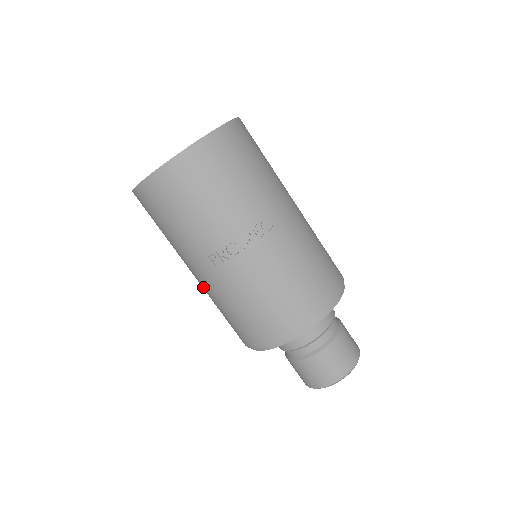
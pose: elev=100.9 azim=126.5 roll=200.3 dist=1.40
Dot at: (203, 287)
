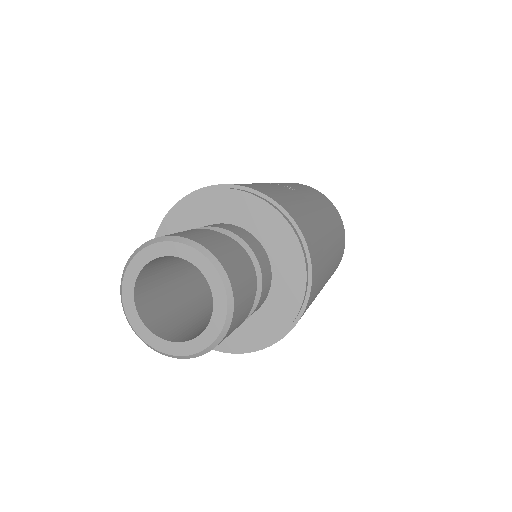
Dot at: occluded
